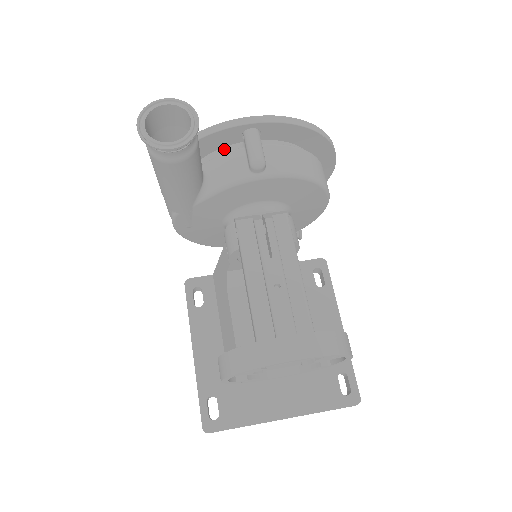
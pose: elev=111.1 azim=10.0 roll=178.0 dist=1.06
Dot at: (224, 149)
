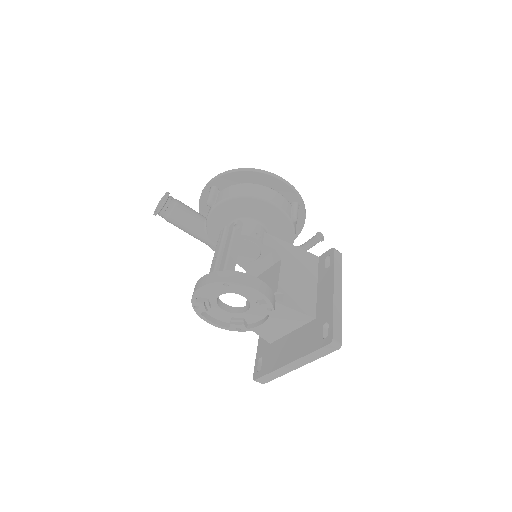
Dot at: occluded
